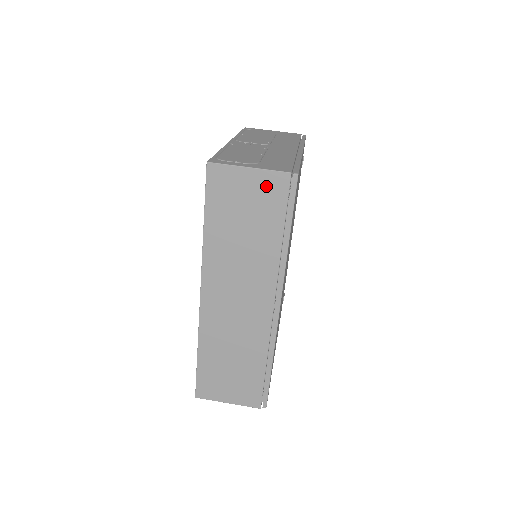
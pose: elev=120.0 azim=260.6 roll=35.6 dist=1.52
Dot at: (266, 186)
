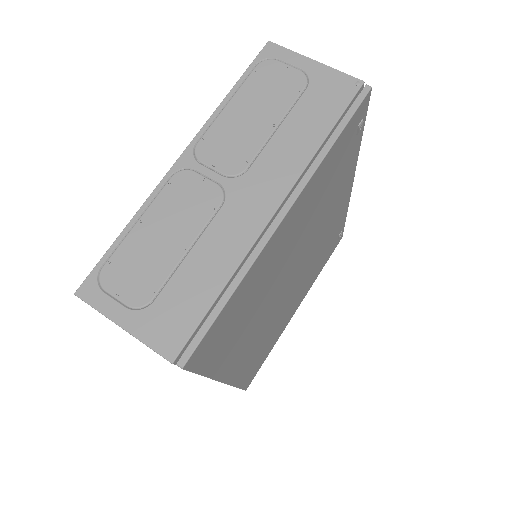
Dot at: occluded
